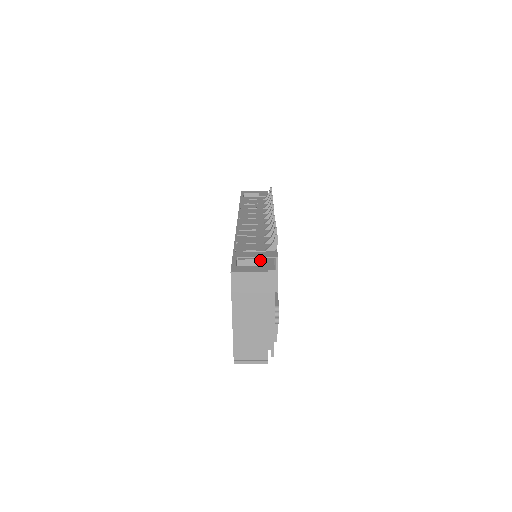
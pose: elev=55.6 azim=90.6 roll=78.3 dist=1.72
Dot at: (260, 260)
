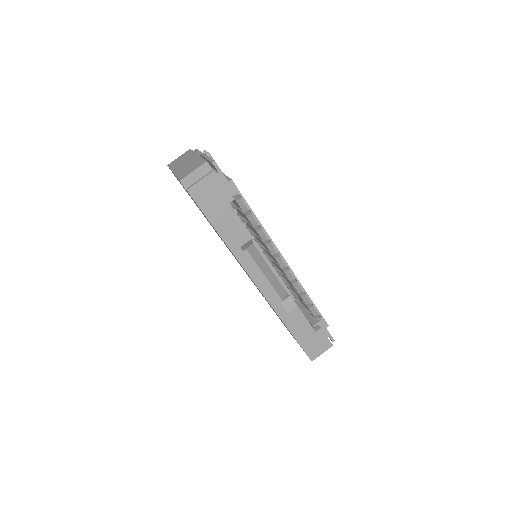
Dot at: occluded
